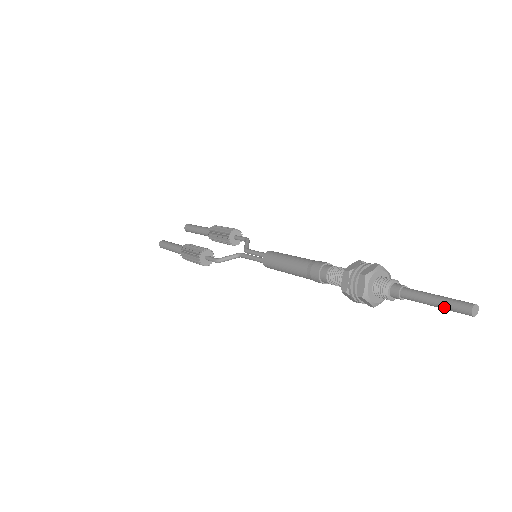
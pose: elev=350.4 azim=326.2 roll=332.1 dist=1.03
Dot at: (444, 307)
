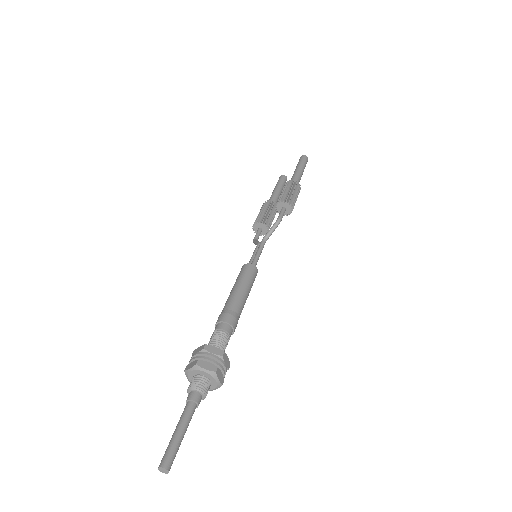
Dot at: (171, 446)
